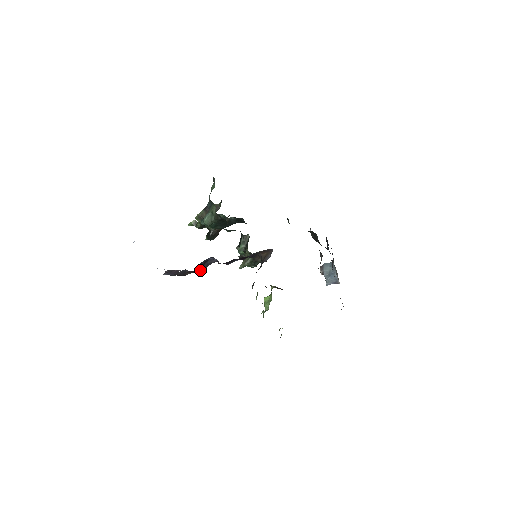
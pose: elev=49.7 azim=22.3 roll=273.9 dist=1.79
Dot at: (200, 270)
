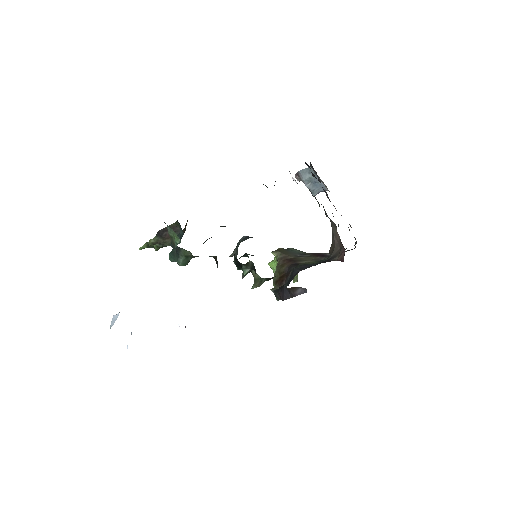
Dot at: occluded
